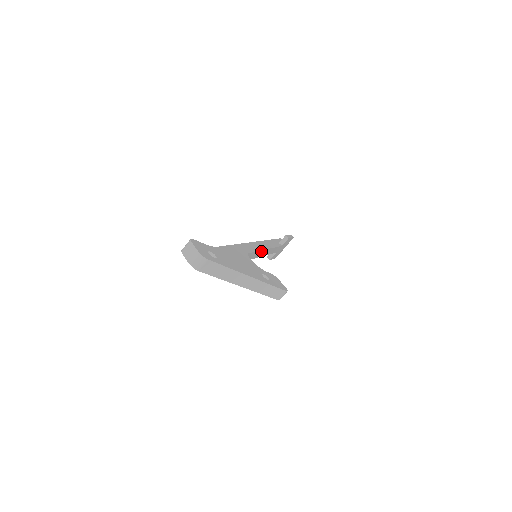
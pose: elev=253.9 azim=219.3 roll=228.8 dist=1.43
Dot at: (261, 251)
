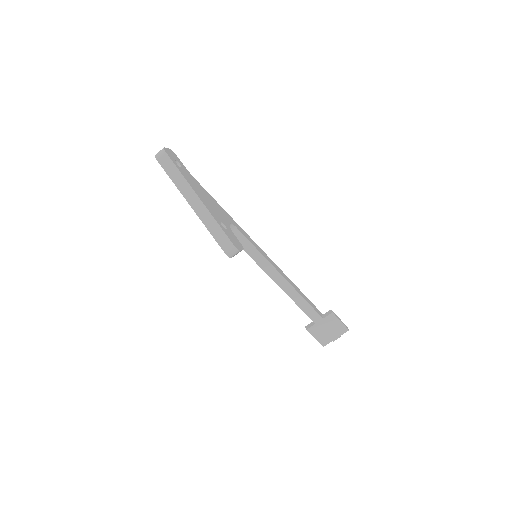
Dot at: (268, 263)
